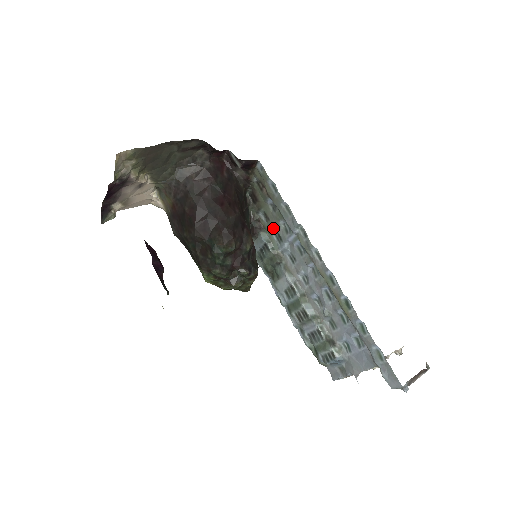
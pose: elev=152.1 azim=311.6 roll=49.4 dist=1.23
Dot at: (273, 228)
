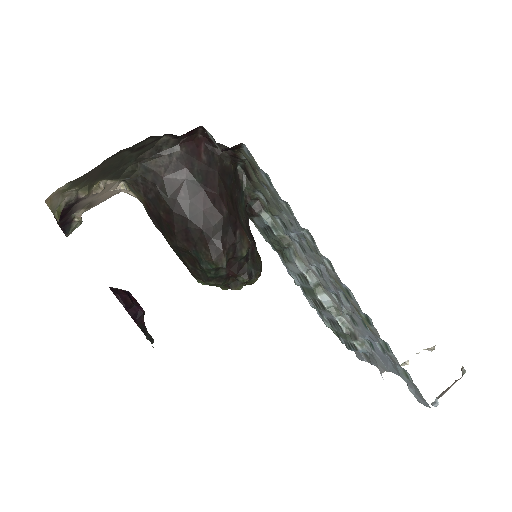
Dot at: (275, 214)
